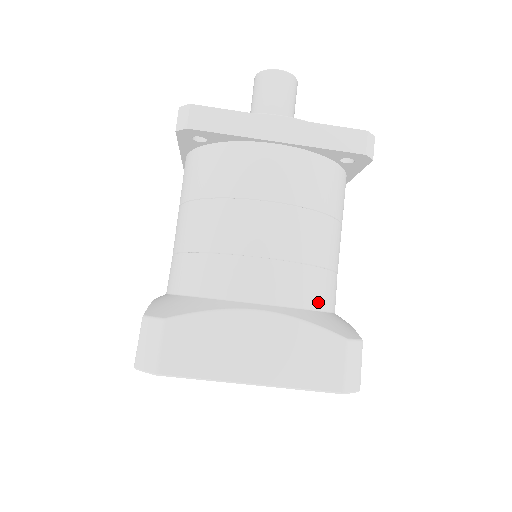
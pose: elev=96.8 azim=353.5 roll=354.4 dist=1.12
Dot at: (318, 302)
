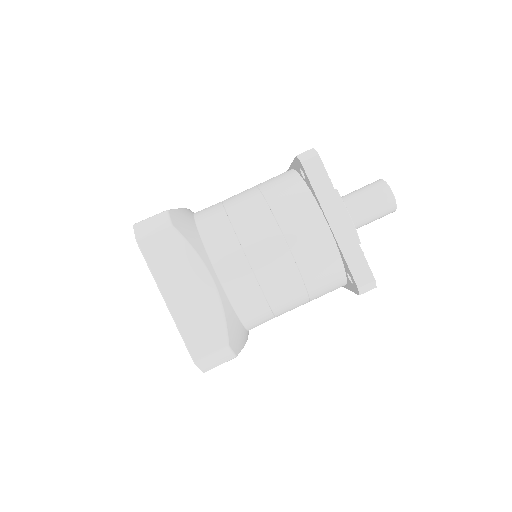
Dot at: (244, 314)
